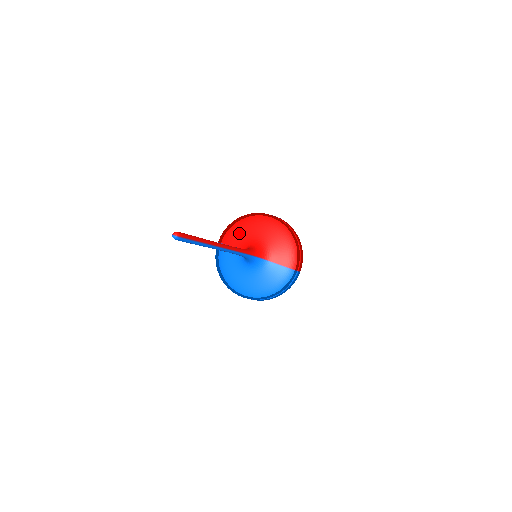
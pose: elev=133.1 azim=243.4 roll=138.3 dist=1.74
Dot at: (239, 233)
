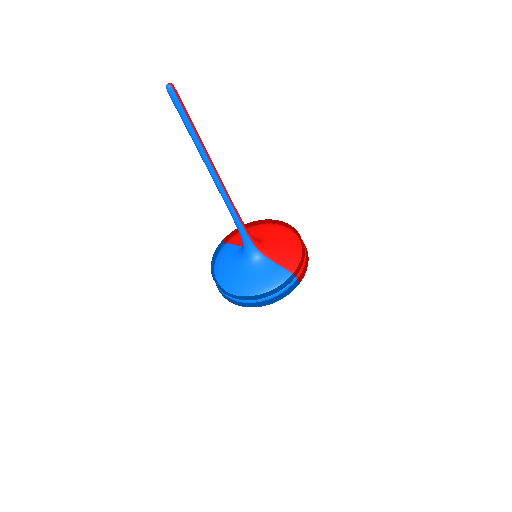
Dot at: occluded
